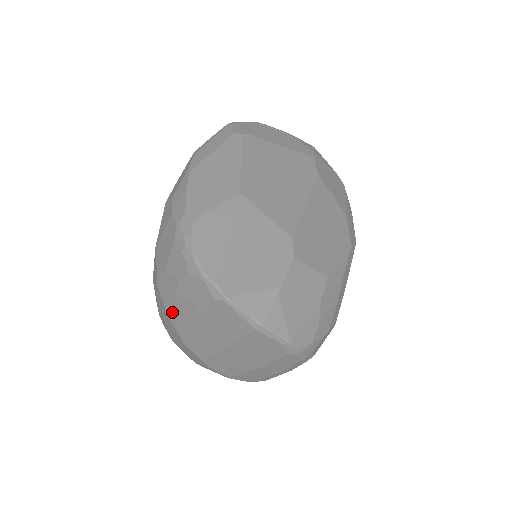
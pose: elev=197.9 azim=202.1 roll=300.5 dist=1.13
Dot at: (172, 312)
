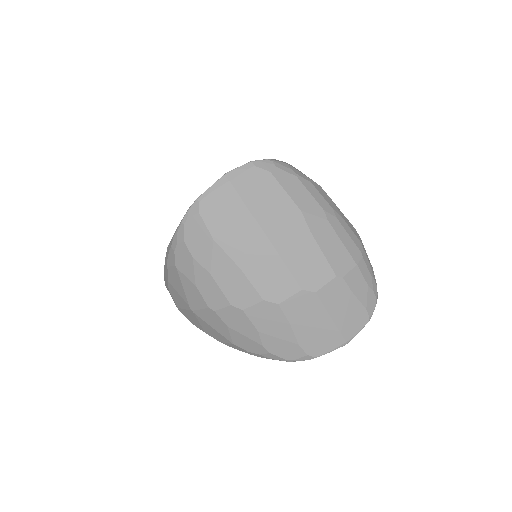
Dot at: (235, 295)
